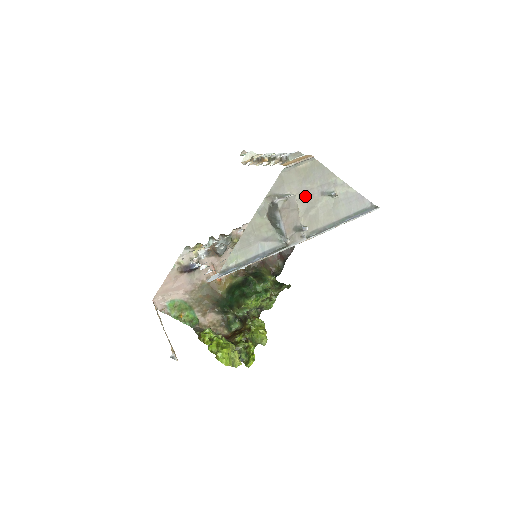
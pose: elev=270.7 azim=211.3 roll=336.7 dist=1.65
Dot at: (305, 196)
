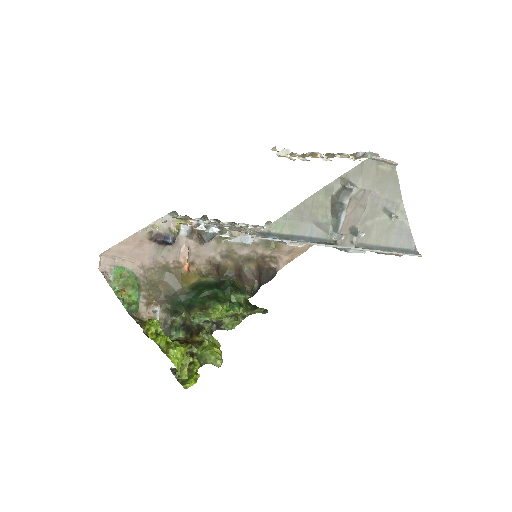
Dot at: (371, 201)
